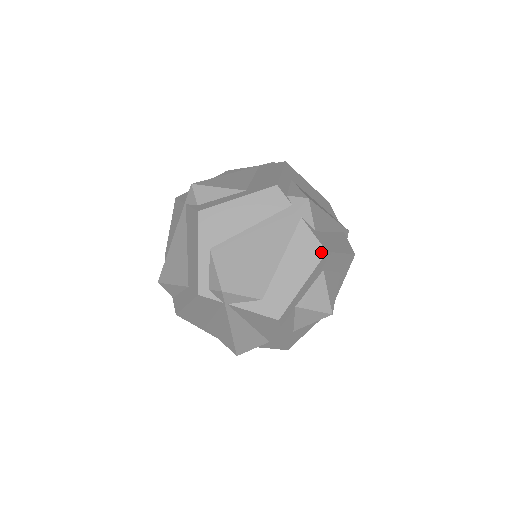
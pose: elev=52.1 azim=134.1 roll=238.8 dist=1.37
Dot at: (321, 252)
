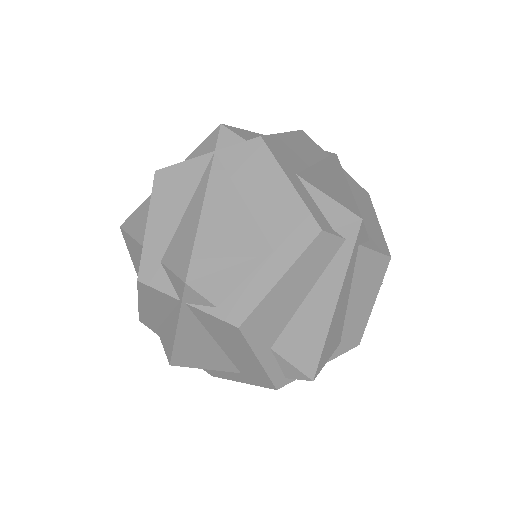
Dot at: (386, 262)
